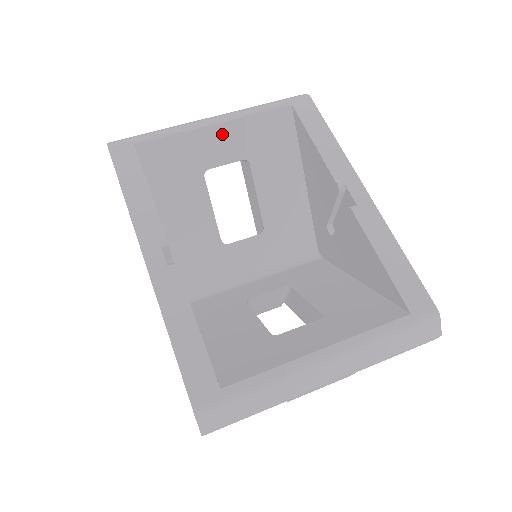
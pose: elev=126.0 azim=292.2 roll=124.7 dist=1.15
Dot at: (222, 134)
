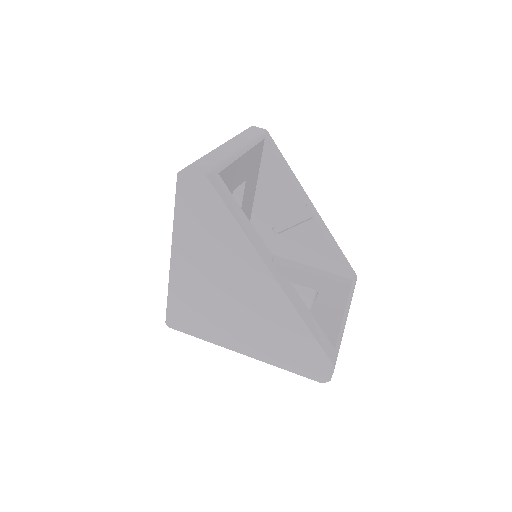
Dot at: (244, 161)
